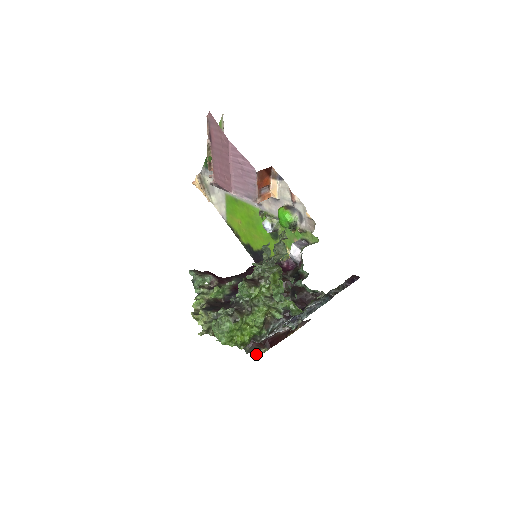
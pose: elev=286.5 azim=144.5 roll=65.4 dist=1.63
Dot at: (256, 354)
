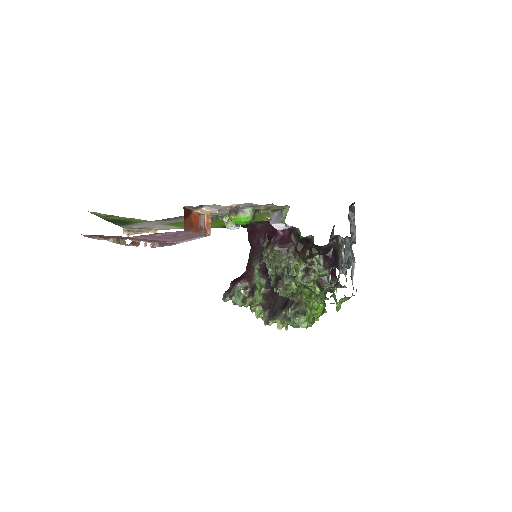
Dot at: (332, 291)
